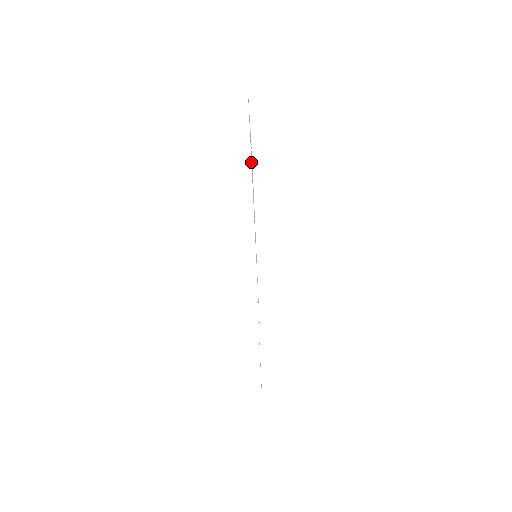
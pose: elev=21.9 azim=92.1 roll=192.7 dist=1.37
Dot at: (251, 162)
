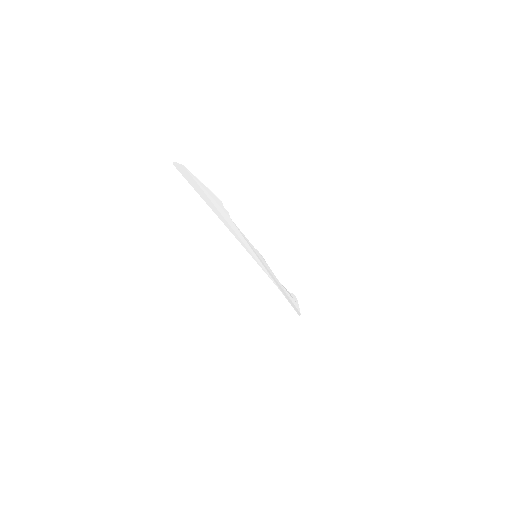
Dot at: (215, 213)
